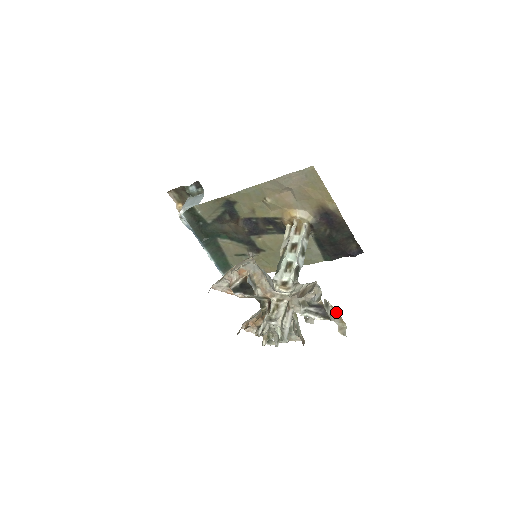
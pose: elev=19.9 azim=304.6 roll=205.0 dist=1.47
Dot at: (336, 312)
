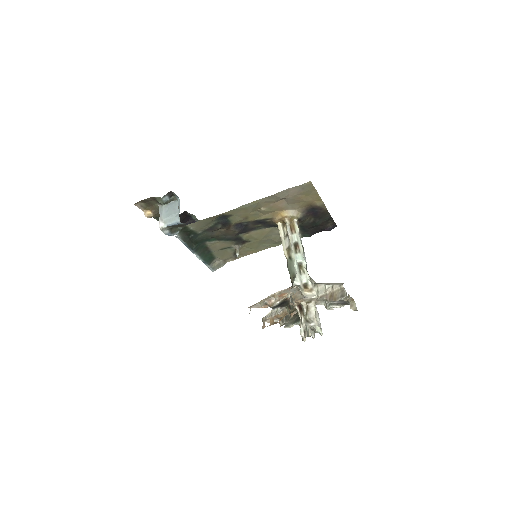
Dot at: (350, 297)
